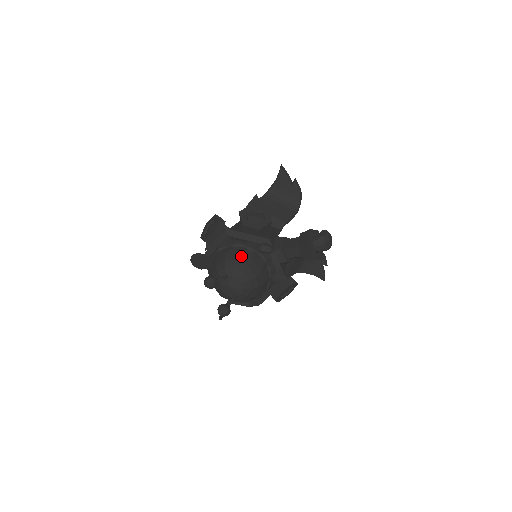
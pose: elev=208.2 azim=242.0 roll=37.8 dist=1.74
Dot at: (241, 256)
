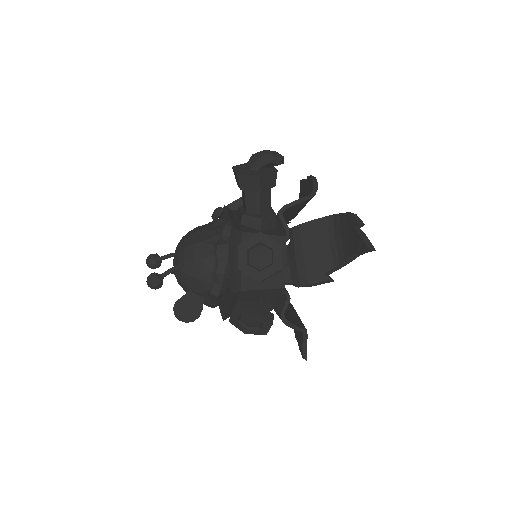
Dot at: occluded
